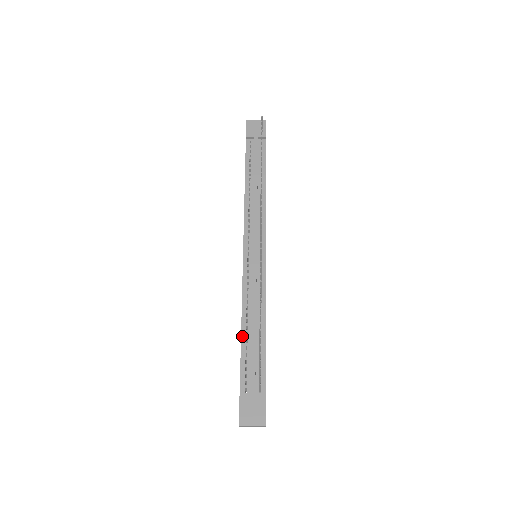
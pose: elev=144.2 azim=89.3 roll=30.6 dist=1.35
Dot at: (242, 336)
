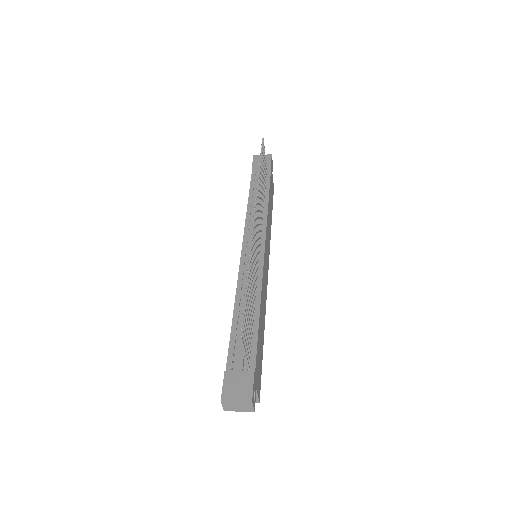
Dot at: (234, 318)
